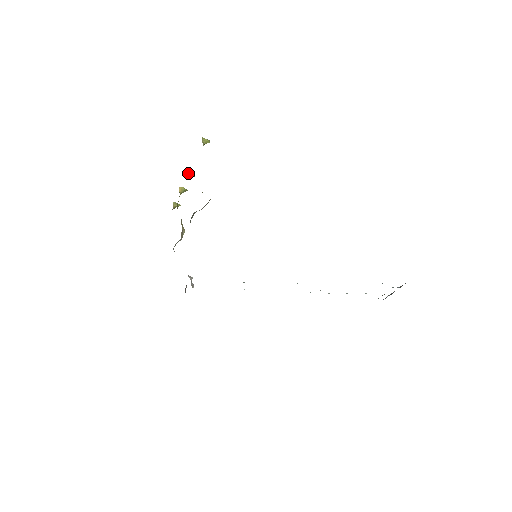
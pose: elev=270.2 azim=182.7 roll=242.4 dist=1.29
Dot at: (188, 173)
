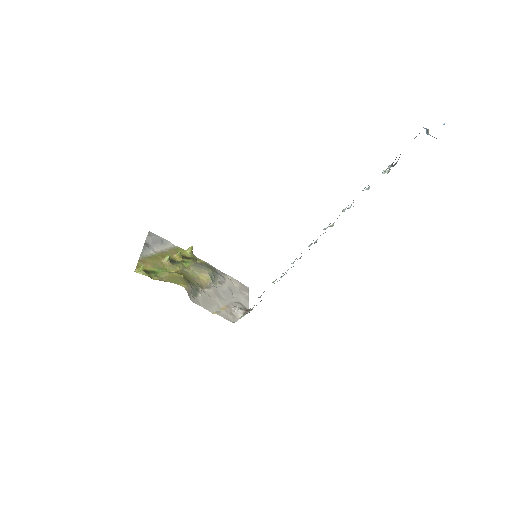
Dot at: (165, 261)
